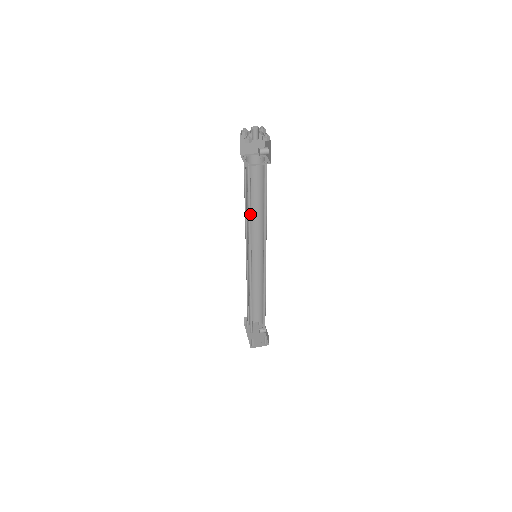
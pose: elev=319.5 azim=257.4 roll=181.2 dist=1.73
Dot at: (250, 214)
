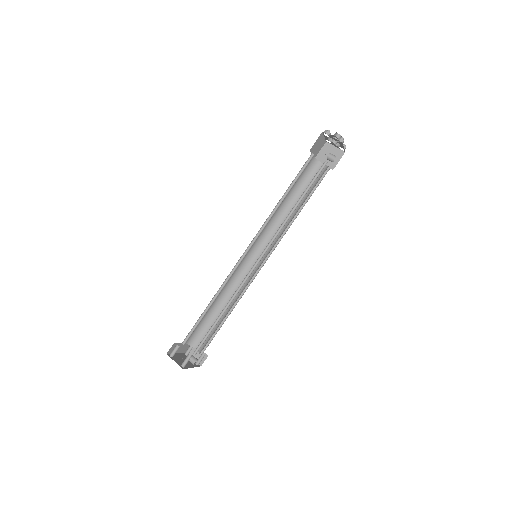
Dot at: occluded
